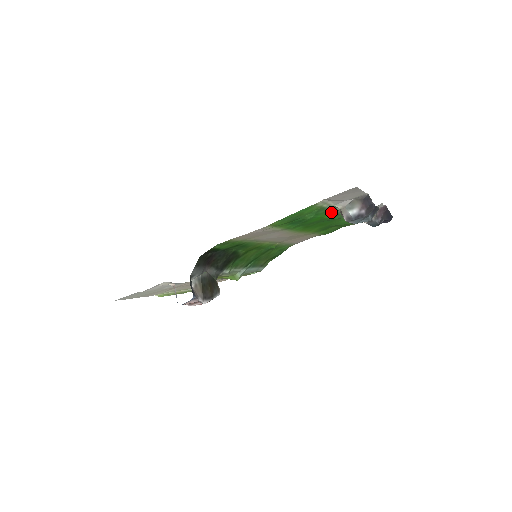
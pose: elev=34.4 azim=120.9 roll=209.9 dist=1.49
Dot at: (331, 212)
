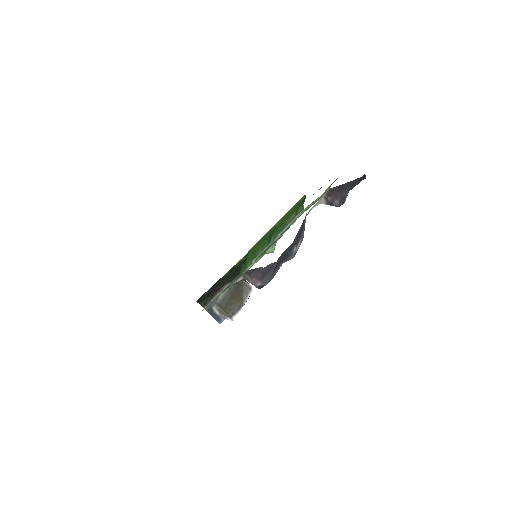
Dot at: occluded
